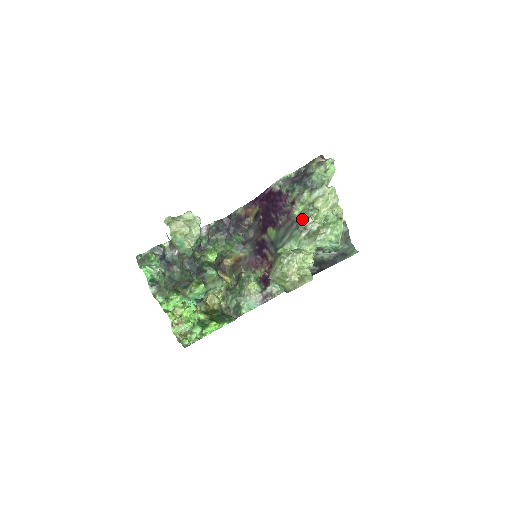
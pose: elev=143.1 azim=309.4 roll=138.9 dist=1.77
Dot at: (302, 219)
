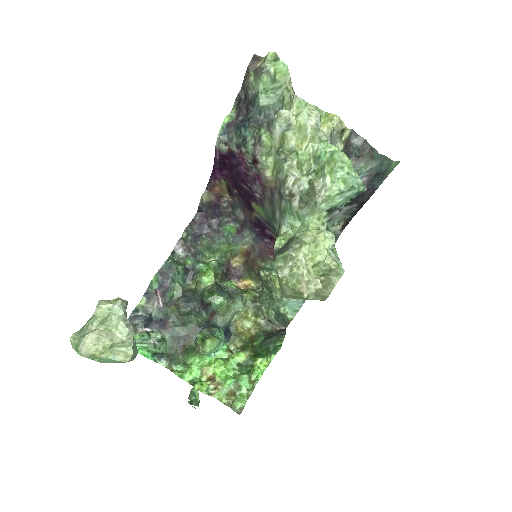
Dot at: (279, 183)
